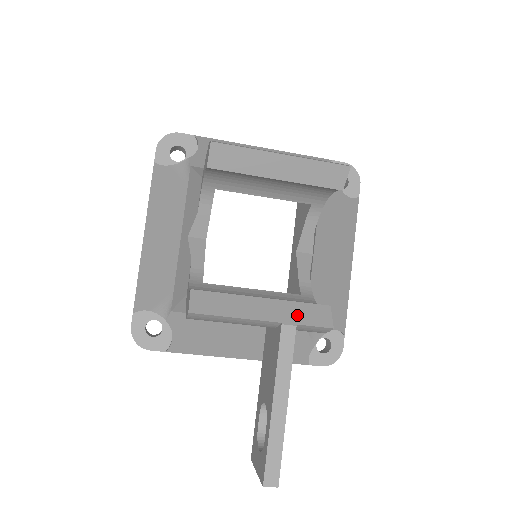
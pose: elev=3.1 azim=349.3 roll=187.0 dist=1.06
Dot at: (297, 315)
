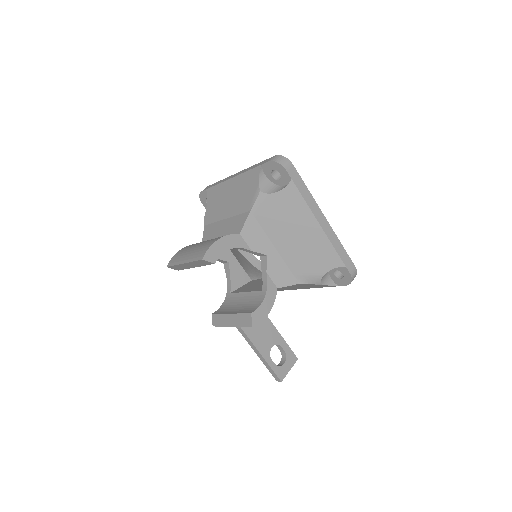
Dot at: (241, 322)
